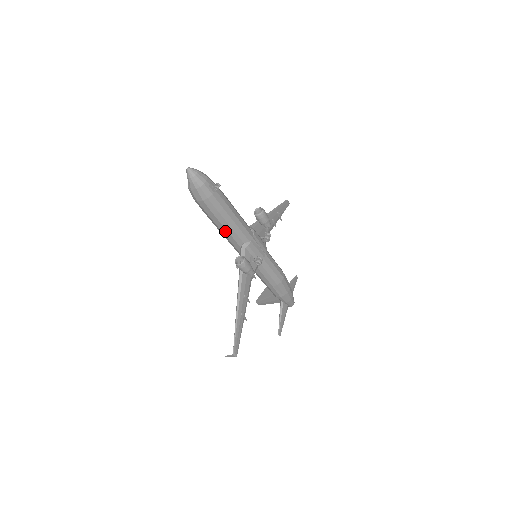
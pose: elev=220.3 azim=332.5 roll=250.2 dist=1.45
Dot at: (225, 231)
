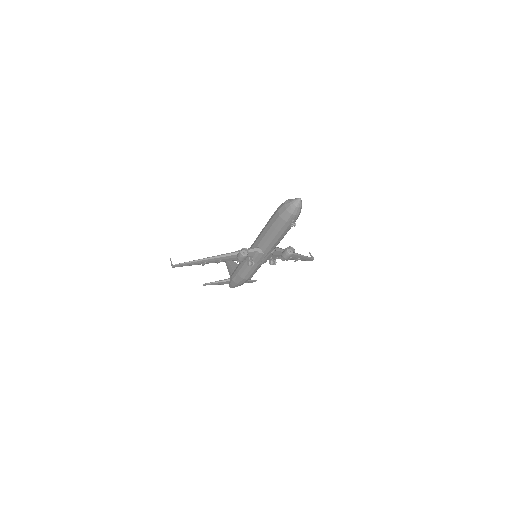
Dot at: (264, 234)
